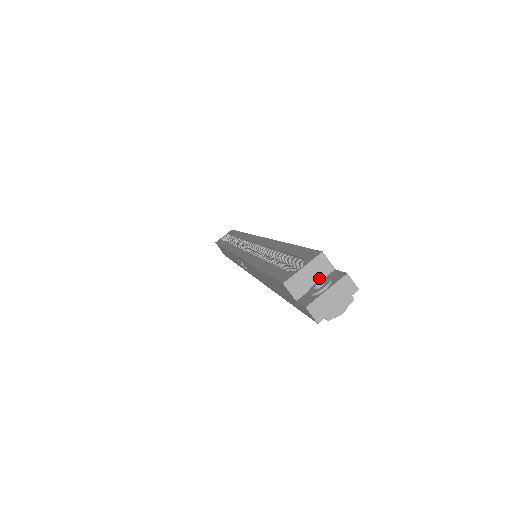
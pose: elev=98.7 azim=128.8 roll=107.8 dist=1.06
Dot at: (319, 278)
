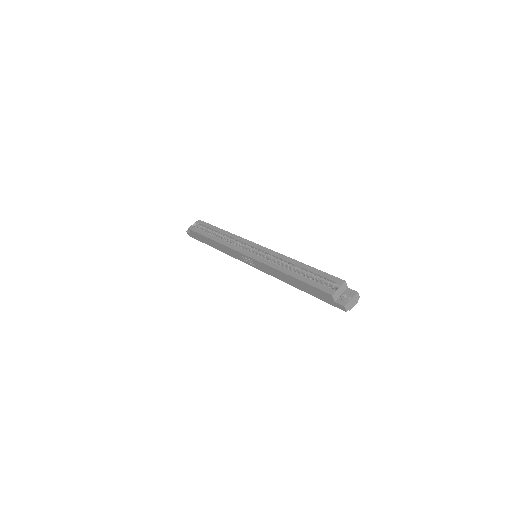
Dot at: (343, 292)
